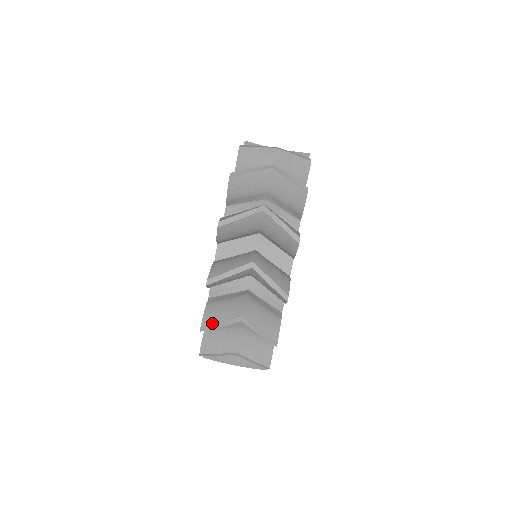
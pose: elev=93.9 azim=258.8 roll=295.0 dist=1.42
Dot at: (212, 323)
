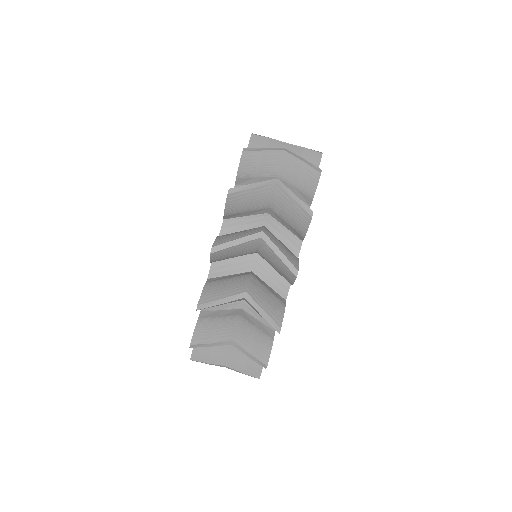
Dot at: (202, 342)
